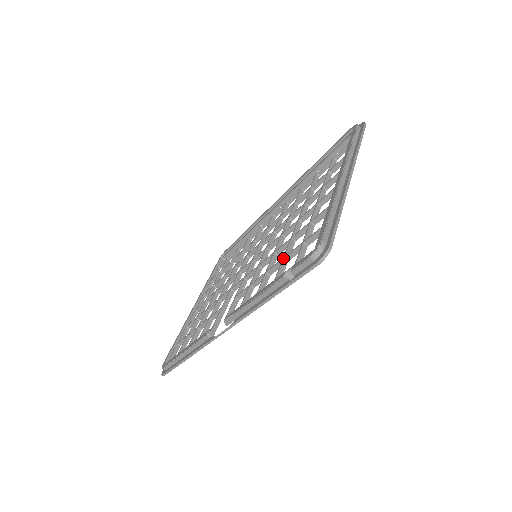
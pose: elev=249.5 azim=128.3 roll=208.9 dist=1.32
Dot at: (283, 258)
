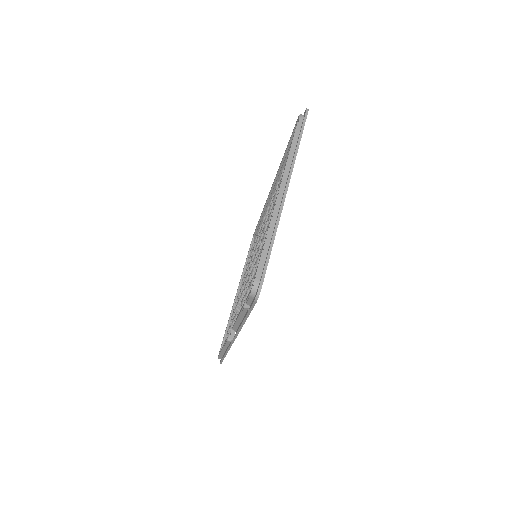
Dot at: (252, 279)
